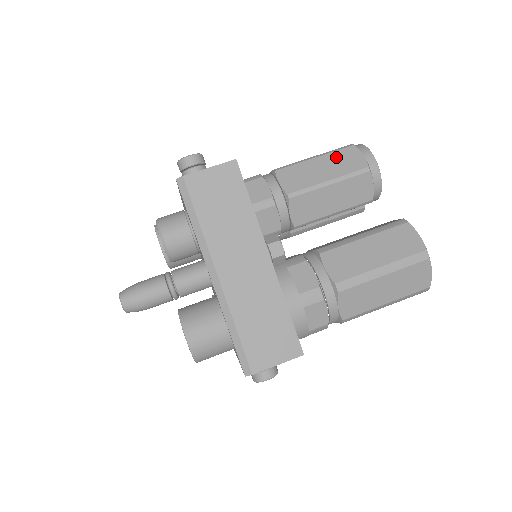
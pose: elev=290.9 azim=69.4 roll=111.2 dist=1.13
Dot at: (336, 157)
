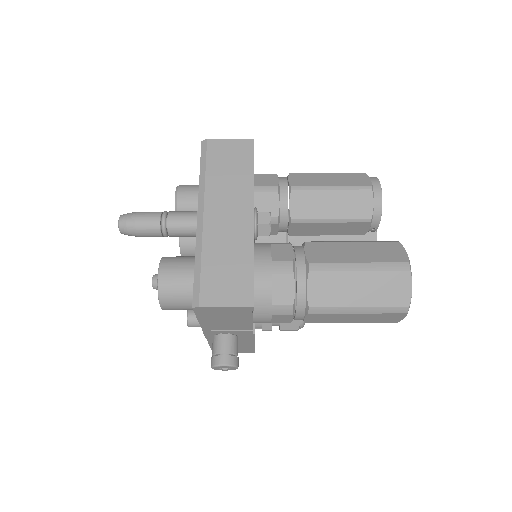
Dot at: (346, 176)
